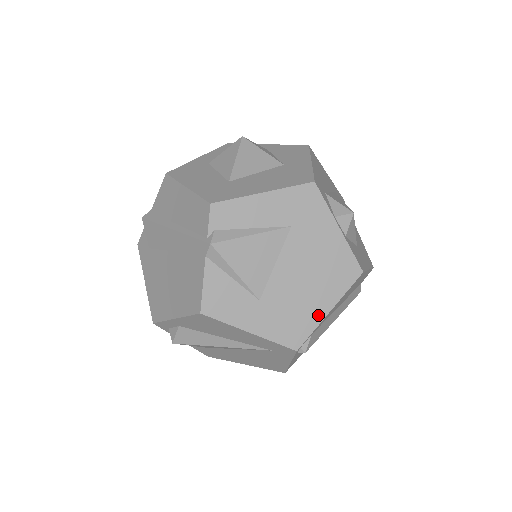
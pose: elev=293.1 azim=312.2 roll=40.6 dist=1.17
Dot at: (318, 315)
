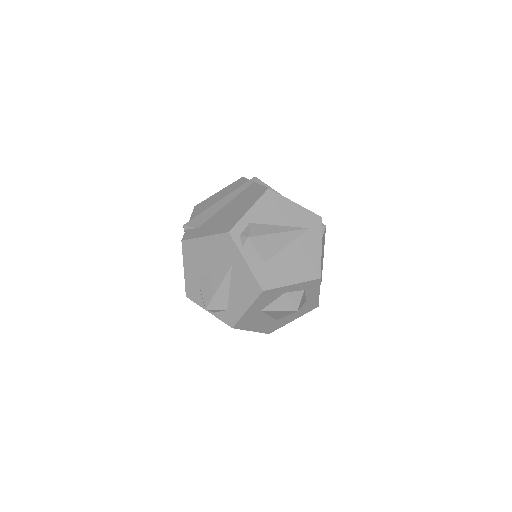
Dot at: occluded
